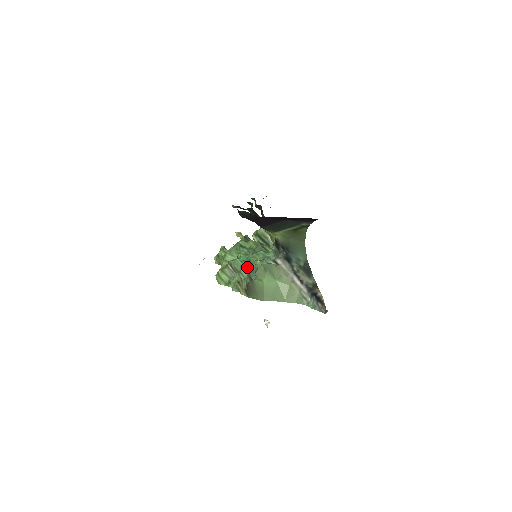
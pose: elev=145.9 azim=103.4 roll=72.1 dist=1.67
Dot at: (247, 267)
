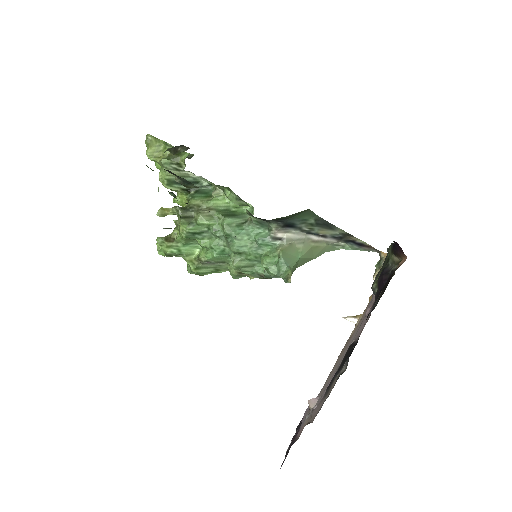
Dot at: (243, 261)
